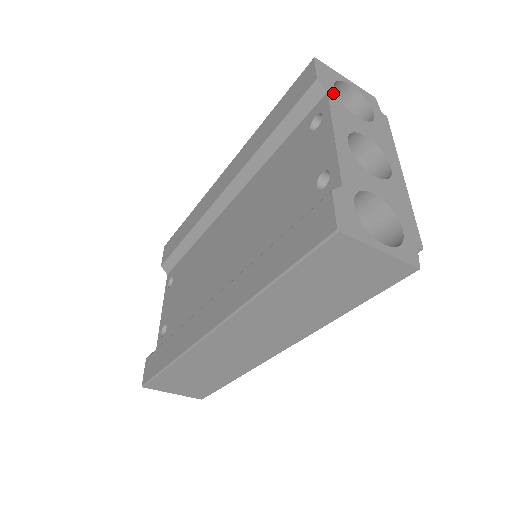
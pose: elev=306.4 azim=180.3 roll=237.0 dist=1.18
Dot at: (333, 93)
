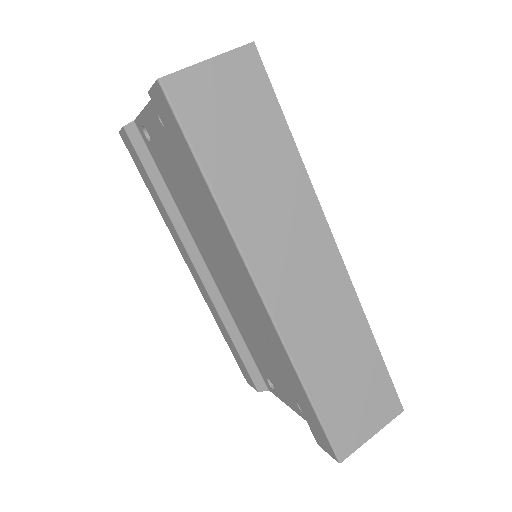
Dot at: occluded
